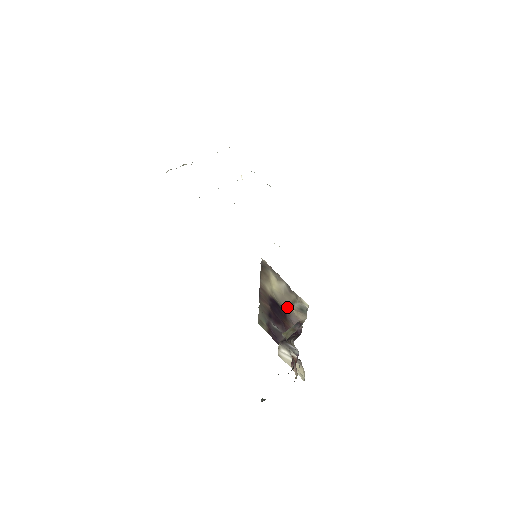
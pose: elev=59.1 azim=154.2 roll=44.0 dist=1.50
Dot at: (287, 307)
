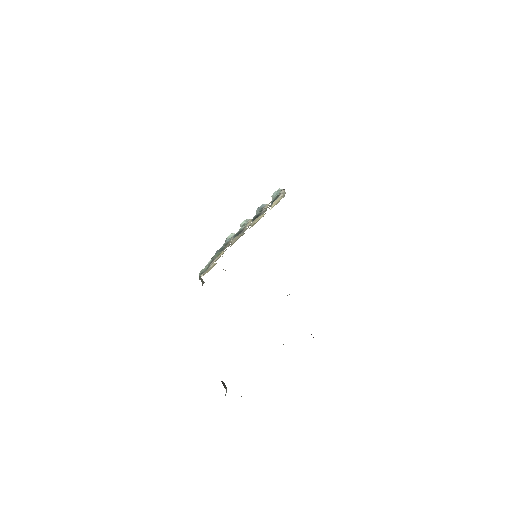
Dot at: occluded
